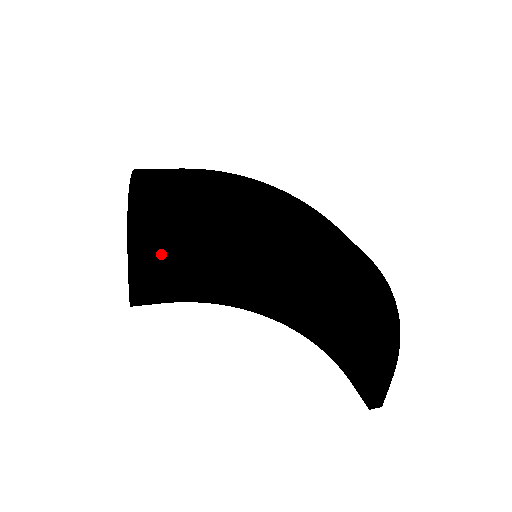
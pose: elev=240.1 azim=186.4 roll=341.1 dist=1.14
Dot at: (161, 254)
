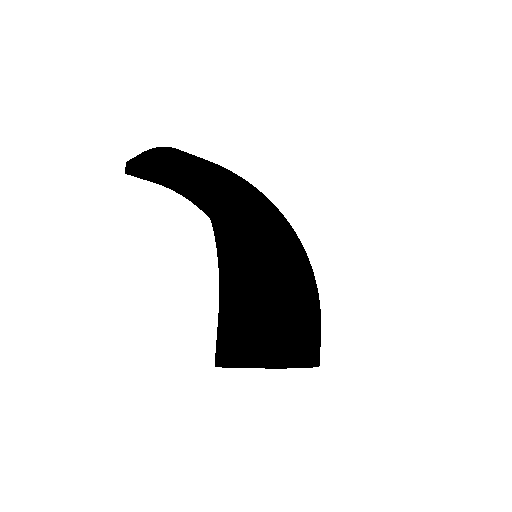
Dot at: (183, 170)
